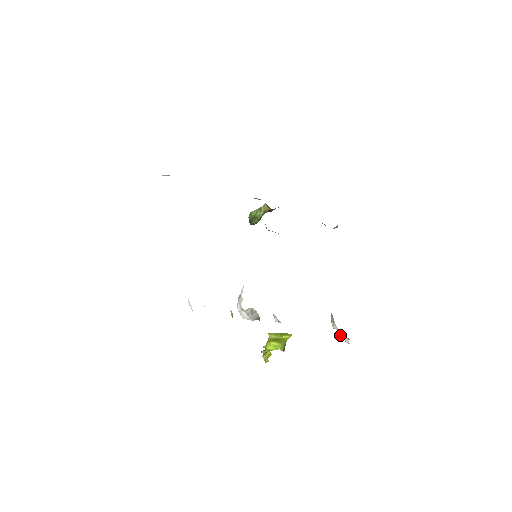
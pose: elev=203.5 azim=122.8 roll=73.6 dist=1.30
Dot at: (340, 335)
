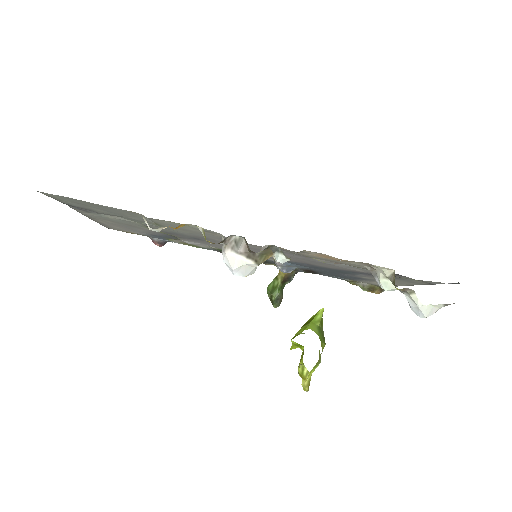
Dot at: (393, 283)
